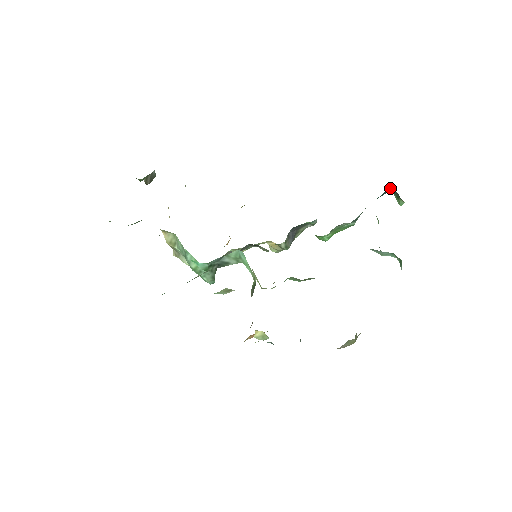
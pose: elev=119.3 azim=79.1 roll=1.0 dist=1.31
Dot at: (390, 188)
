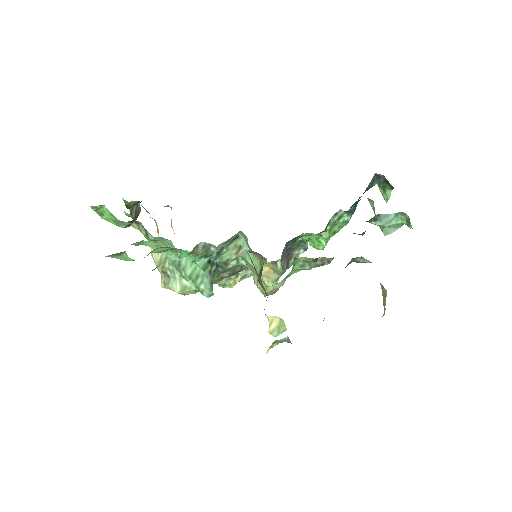
Dot at: (375, 178)
